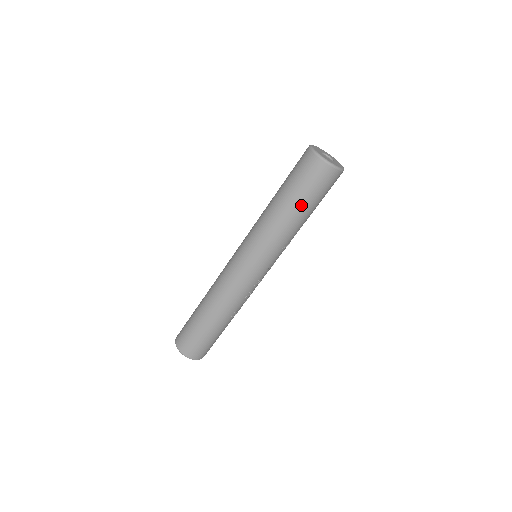
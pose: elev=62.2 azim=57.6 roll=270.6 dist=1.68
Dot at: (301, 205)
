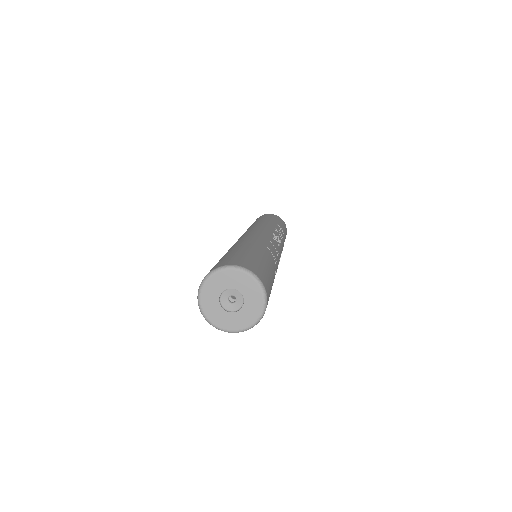
Dot at: occluded
